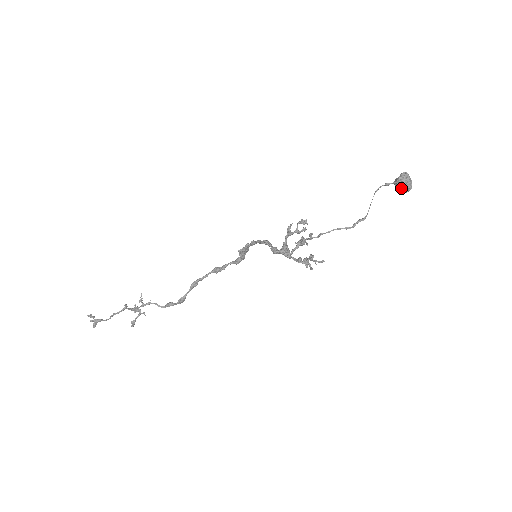
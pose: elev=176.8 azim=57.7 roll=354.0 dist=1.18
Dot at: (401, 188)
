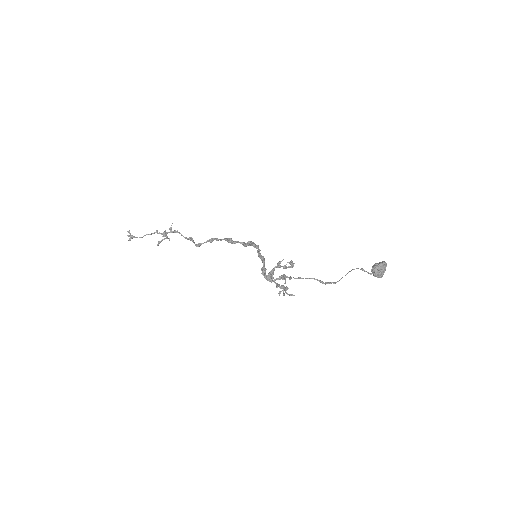
Dot at: (373, 275)
